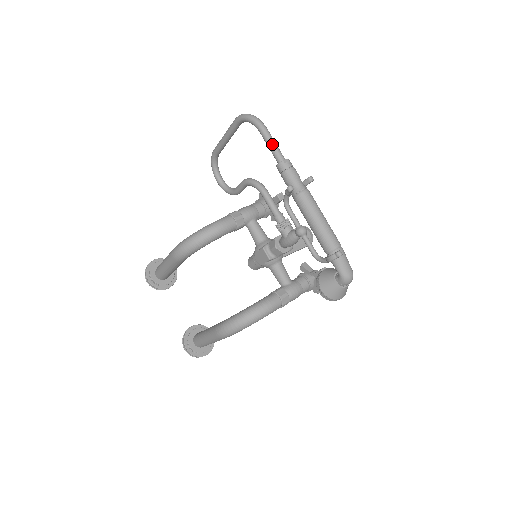
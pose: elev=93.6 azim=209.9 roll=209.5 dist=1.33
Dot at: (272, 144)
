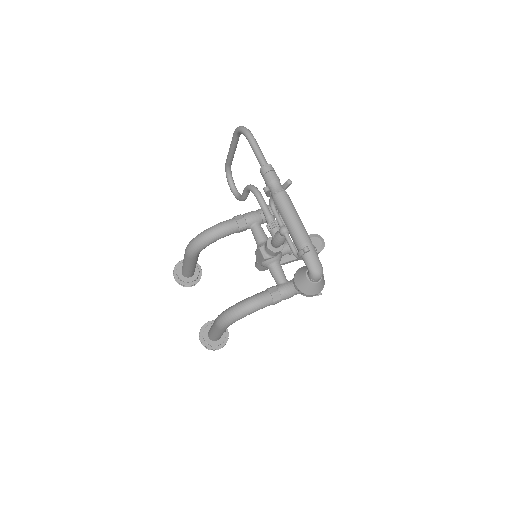
Dot at: (257, 151)
